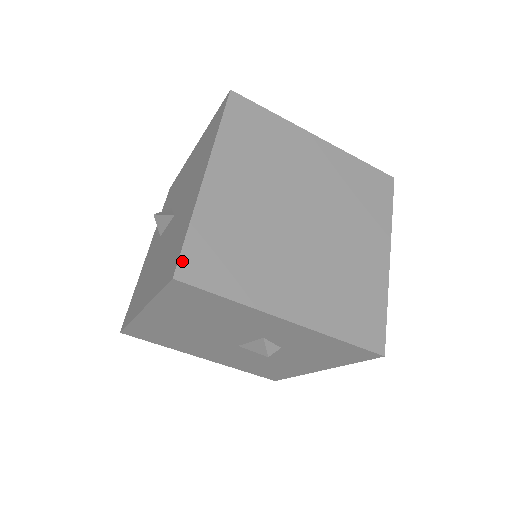
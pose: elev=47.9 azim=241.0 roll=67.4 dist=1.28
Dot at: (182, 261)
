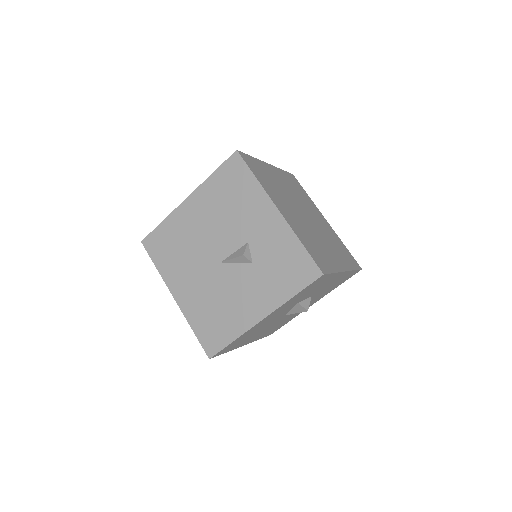
Dot at: (244, 154)
